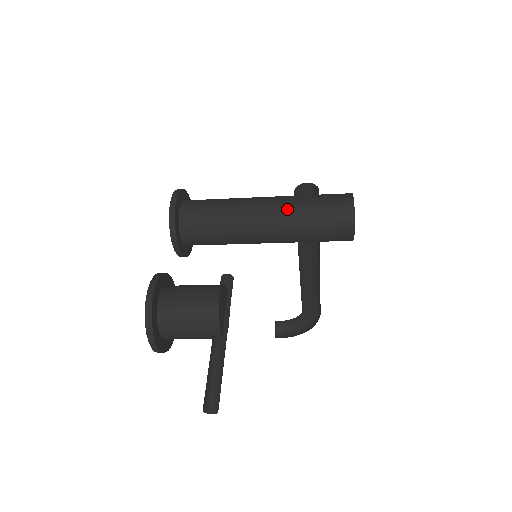
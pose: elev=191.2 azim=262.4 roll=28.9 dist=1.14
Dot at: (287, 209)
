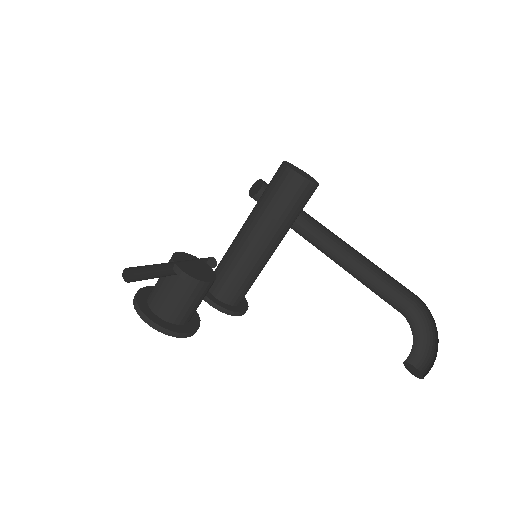
Dot at: (253, 209)
